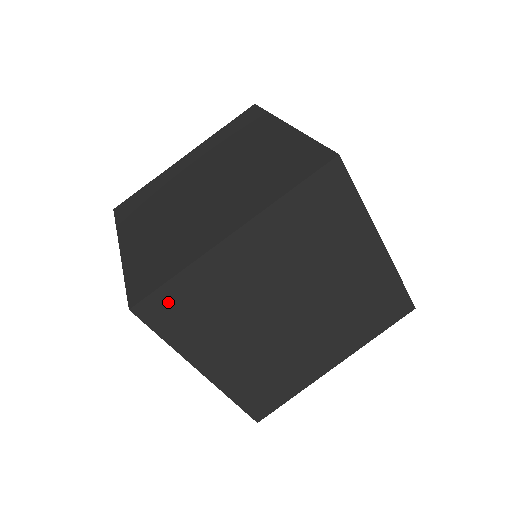
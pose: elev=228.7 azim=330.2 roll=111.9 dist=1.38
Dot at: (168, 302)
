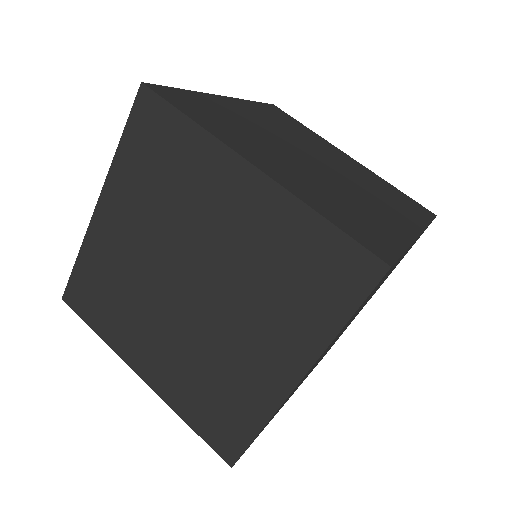
Dot at: (160, 124)
